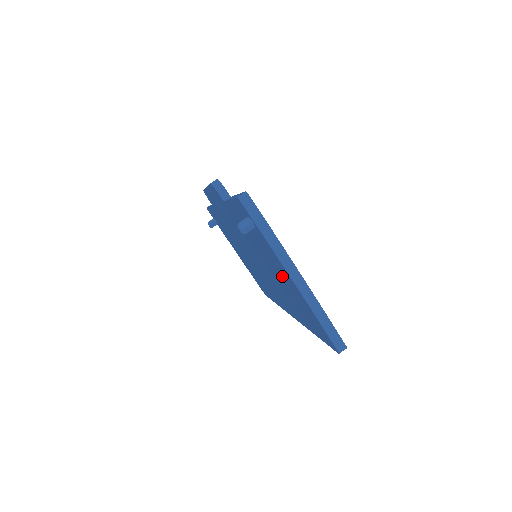
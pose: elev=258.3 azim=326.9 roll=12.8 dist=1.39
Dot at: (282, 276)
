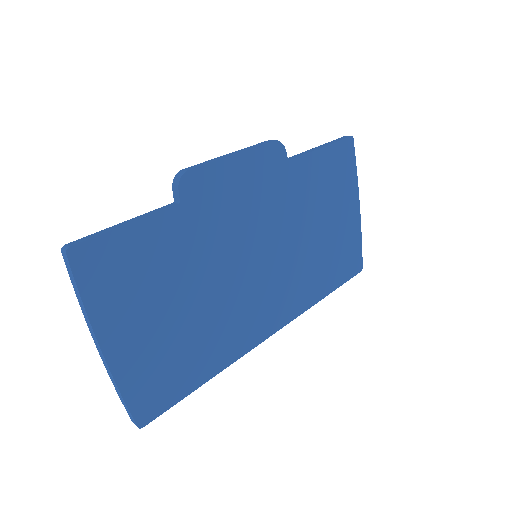
Dot at: occluded
